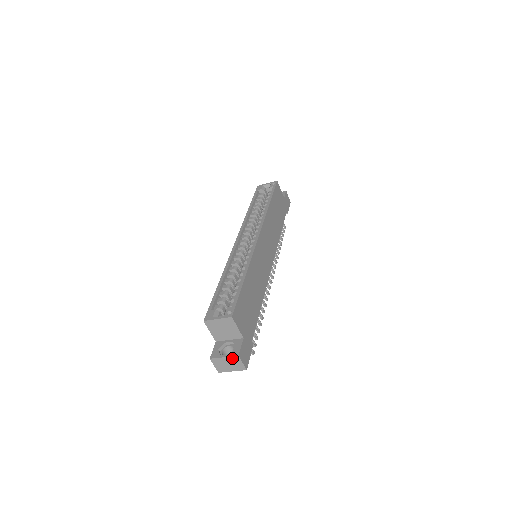
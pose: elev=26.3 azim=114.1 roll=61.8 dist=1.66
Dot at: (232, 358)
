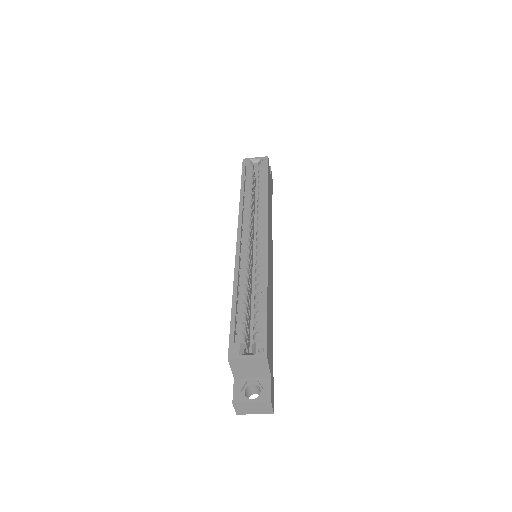
Dot at: (261, 403)
